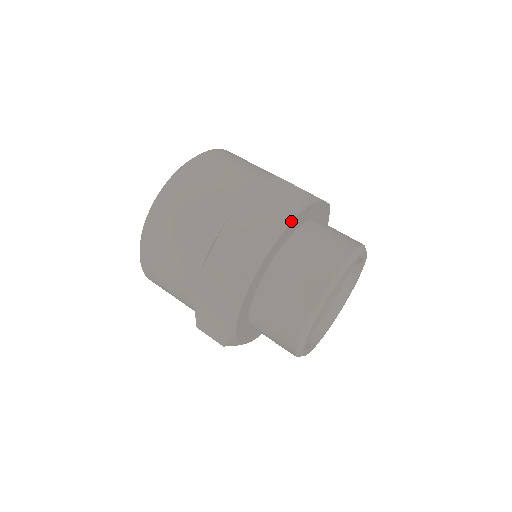
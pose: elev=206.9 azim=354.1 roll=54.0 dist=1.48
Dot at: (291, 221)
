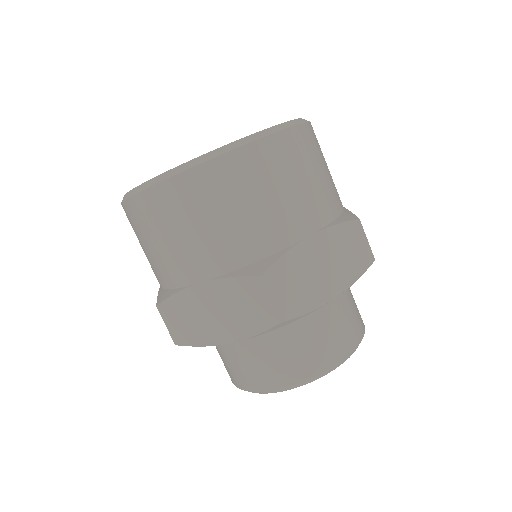
Dot at: (349, 287)
